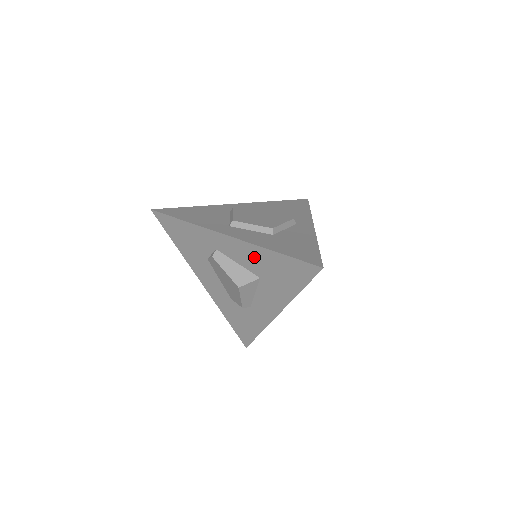
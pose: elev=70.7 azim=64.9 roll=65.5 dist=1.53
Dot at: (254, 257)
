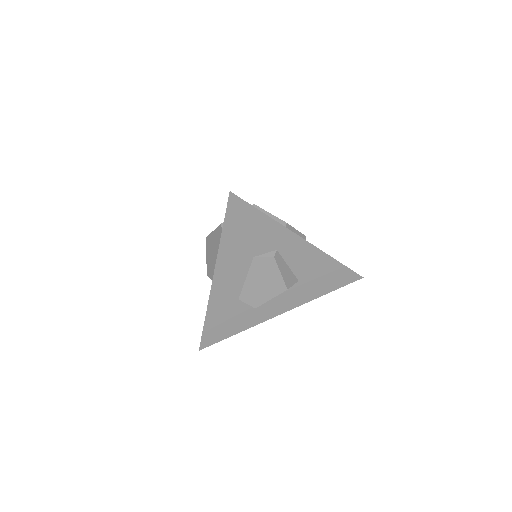
Dot at: (313, 262)
